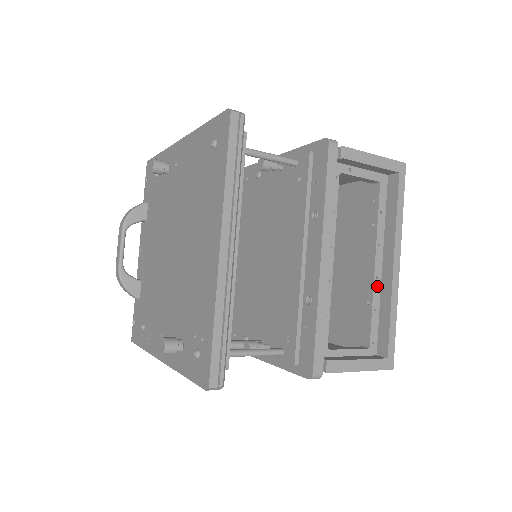
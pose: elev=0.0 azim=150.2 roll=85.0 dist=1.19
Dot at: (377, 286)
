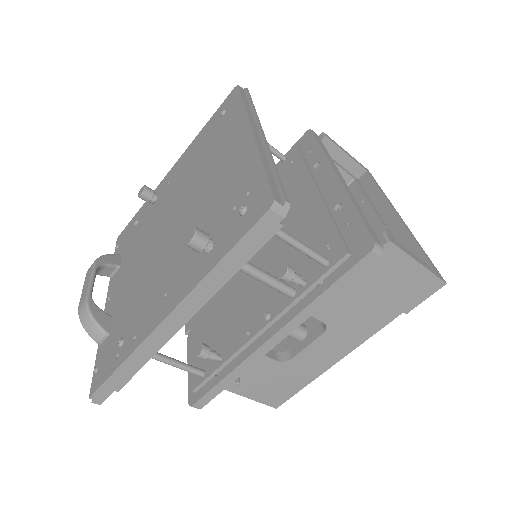
Dot at: (390, 233)
